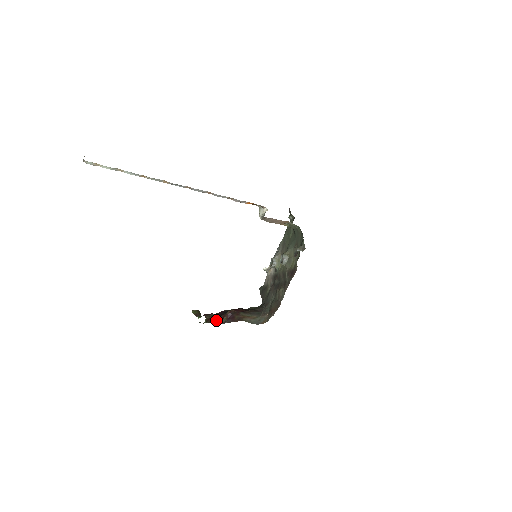
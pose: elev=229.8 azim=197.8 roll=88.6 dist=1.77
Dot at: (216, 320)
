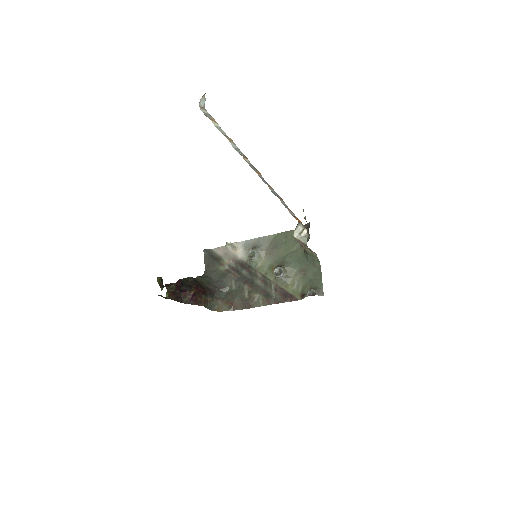
Dot at: (178, 296)
